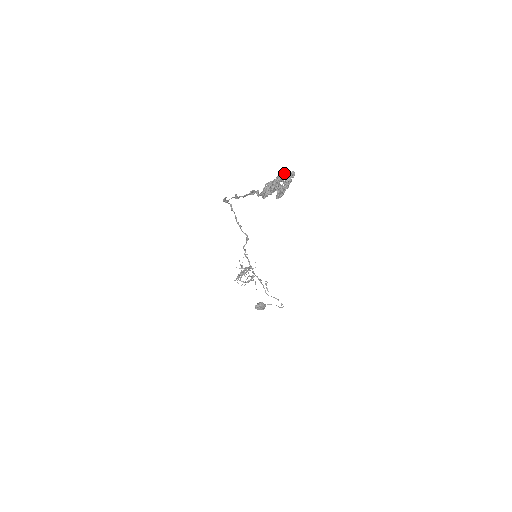
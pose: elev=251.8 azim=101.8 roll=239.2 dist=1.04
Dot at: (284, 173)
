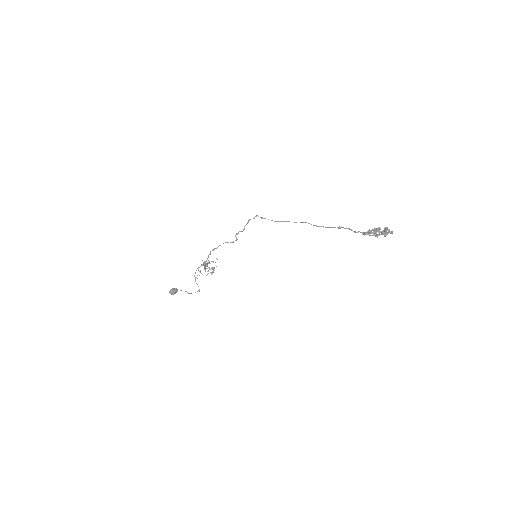
Dot at: (387, 228)
